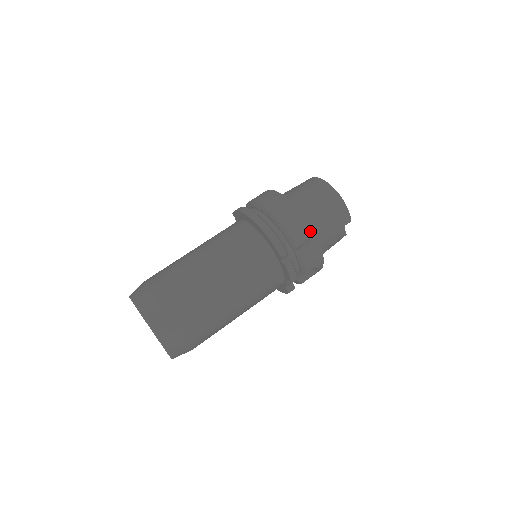
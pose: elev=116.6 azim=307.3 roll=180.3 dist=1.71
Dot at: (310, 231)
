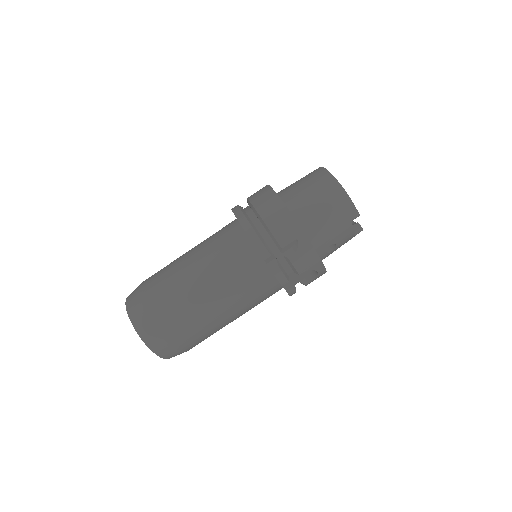
Dot at: (298, 230)
